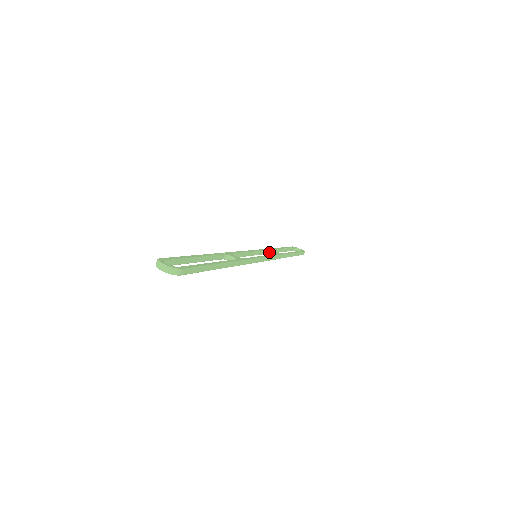
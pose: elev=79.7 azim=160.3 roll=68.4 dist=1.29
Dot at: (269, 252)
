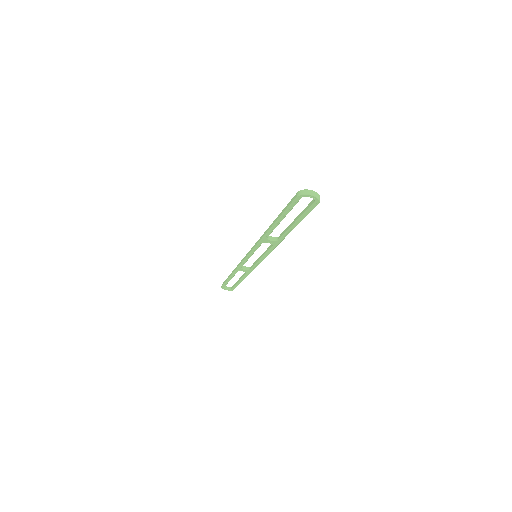
Dot at: (242, 266)
